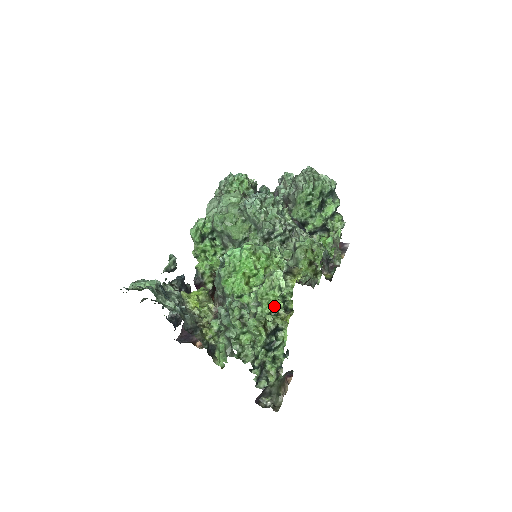
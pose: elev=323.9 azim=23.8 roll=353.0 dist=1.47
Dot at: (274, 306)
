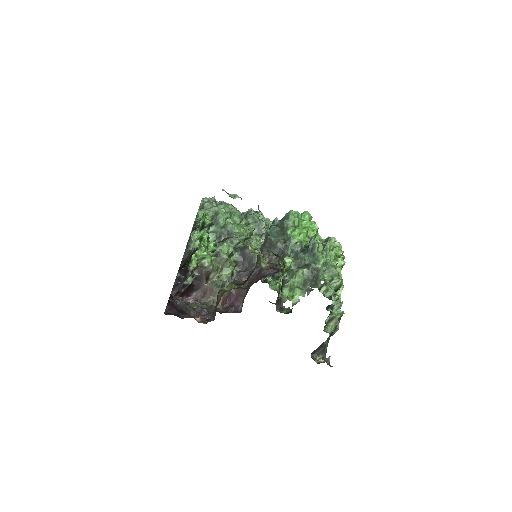
Dot at: occluded
